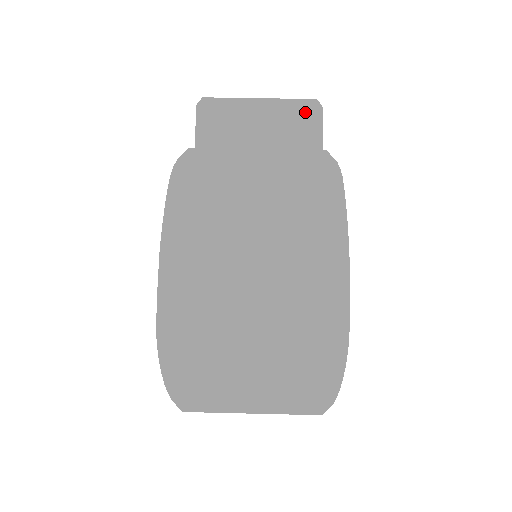
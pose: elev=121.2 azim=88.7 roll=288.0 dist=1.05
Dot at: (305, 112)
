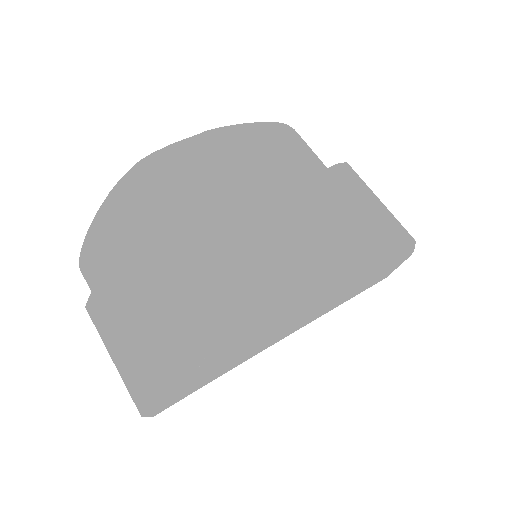
Dot at: (399, 238)
